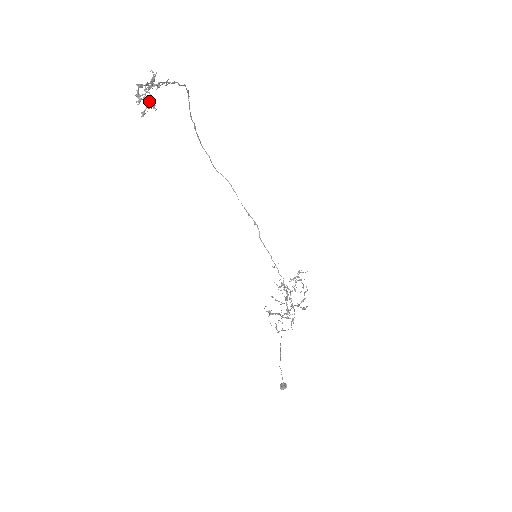
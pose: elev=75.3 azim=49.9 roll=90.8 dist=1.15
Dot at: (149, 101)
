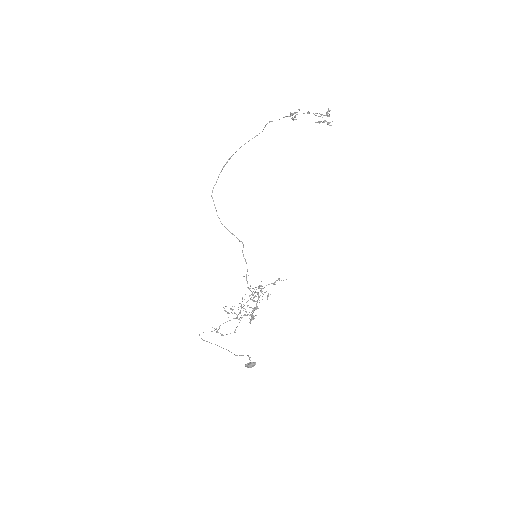
Dot at: (325, 120)
